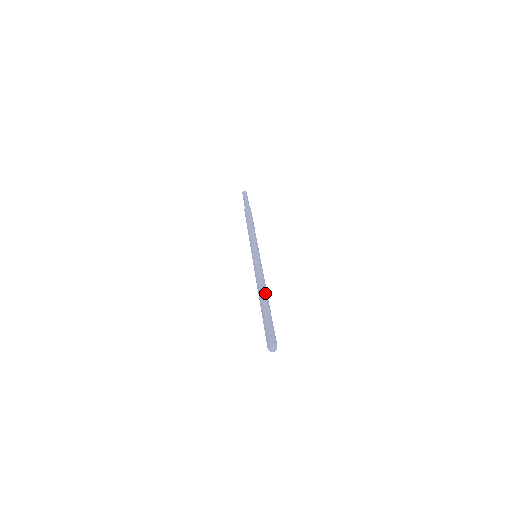
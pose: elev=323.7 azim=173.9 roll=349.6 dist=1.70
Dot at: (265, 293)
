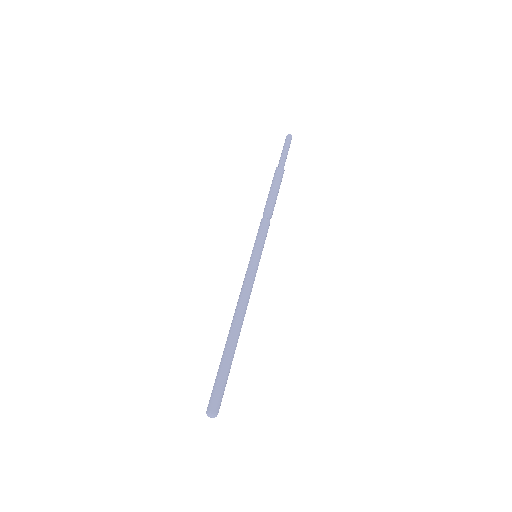
Dot at: (234, 325)
